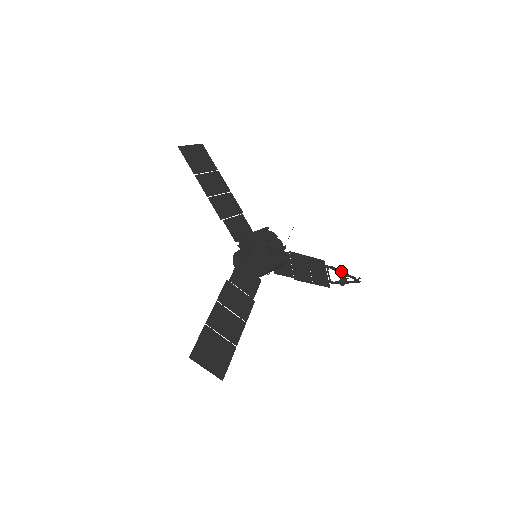
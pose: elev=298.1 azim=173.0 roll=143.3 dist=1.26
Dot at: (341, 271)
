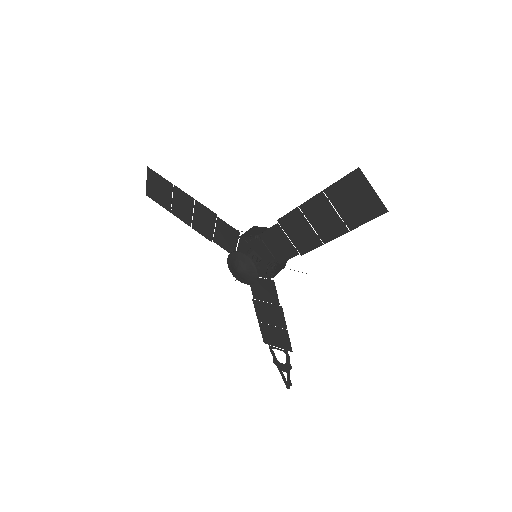
Dot at: (278, 362)
